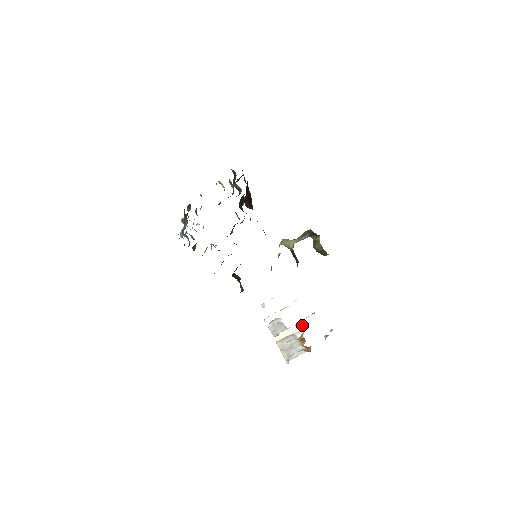
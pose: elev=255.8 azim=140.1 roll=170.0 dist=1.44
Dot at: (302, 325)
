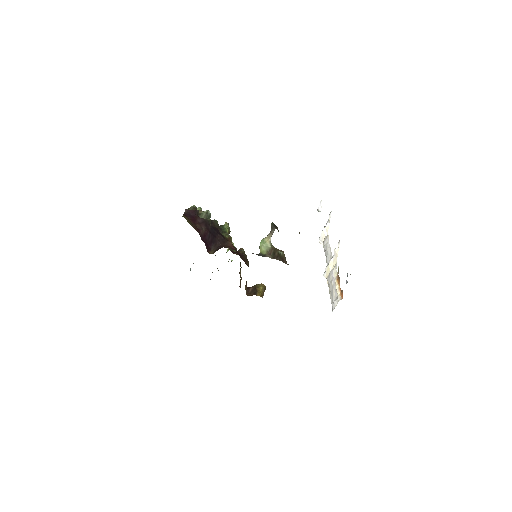
Dot at: (336, 257)
